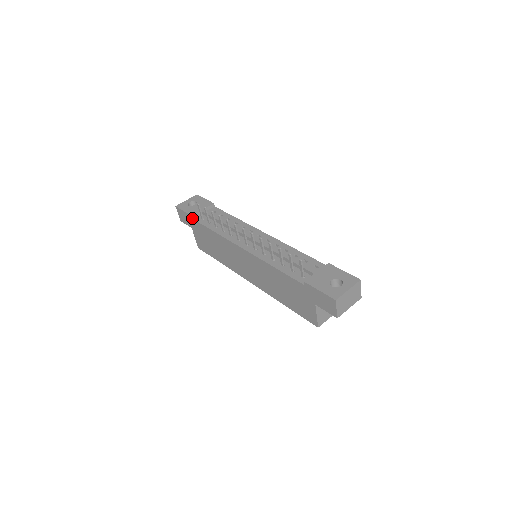
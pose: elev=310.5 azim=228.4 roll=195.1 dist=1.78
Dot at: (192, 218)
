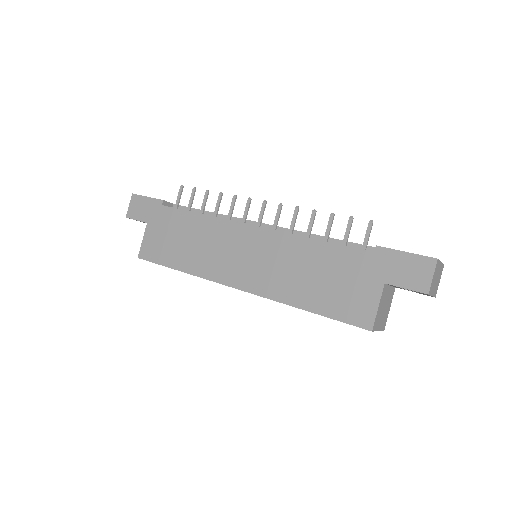
Dot at: (161, 204)
